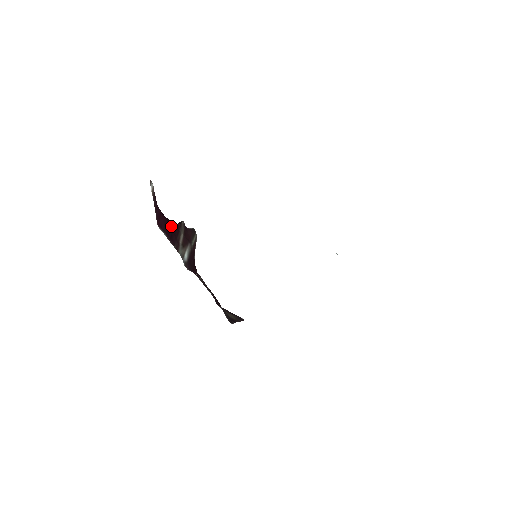
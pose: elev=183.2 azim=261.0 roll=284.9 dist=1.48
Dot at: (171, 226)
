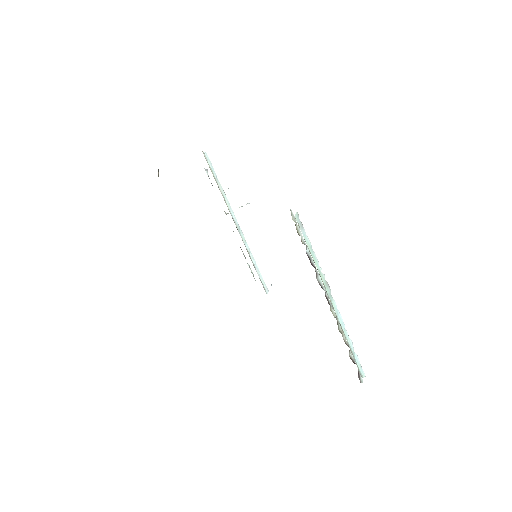
Dot at: occluded
